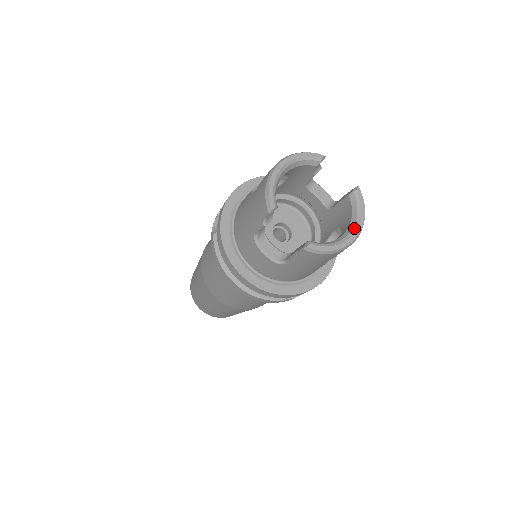
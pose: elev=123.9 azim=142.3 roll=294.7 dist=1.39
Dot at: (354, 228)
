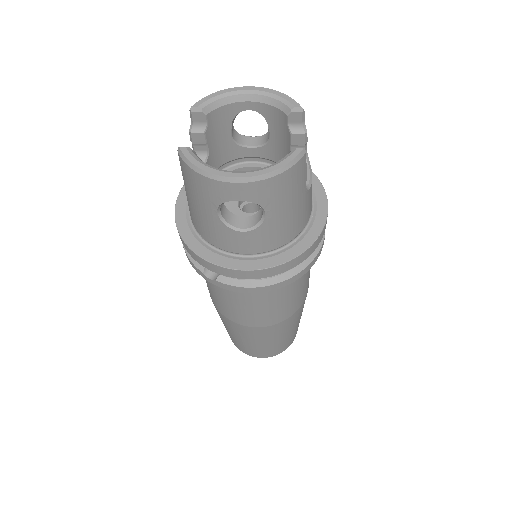
Dot at: (247, 171)
